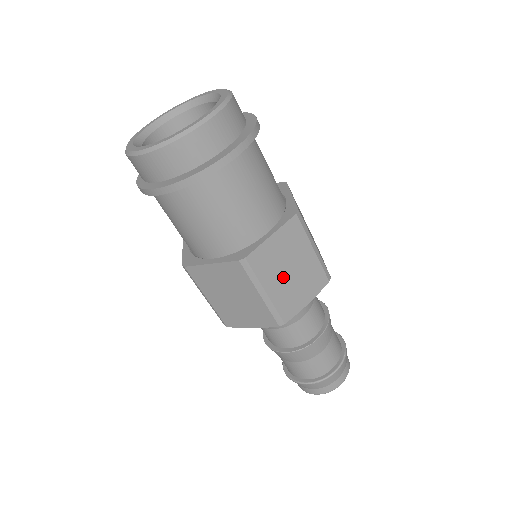
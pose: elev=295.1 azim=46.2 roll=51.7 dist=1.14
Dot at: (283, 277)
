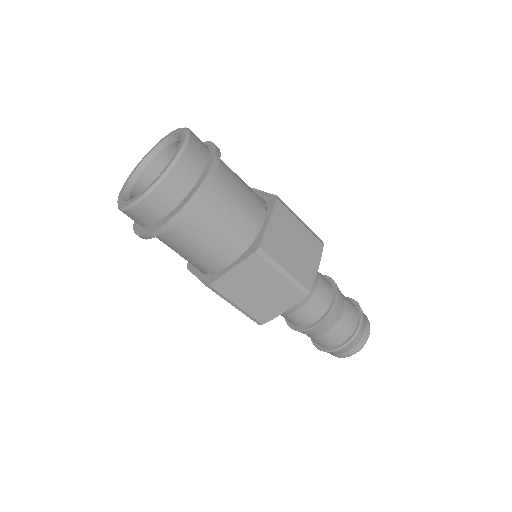
Dot at: (252, 295)
